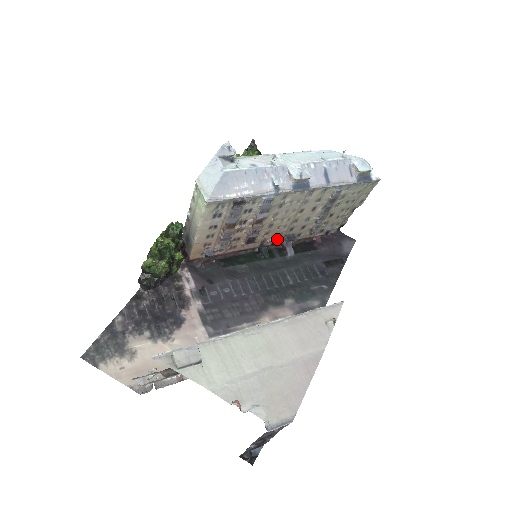
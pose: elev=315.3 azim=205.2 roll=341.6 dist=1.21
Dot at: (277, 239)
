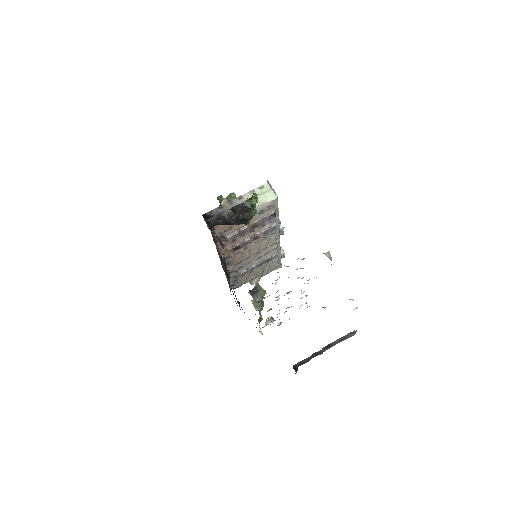
Dot at: (232, 263)
